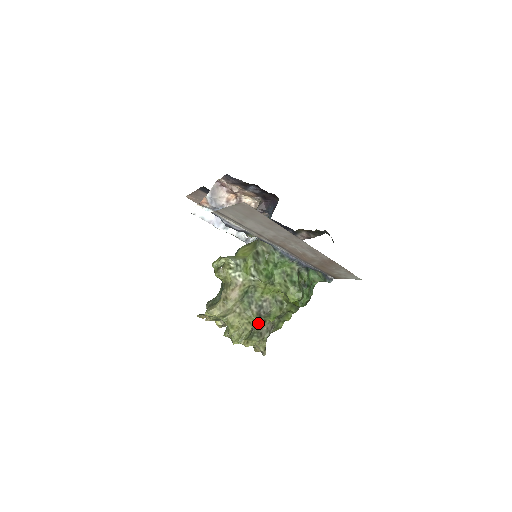
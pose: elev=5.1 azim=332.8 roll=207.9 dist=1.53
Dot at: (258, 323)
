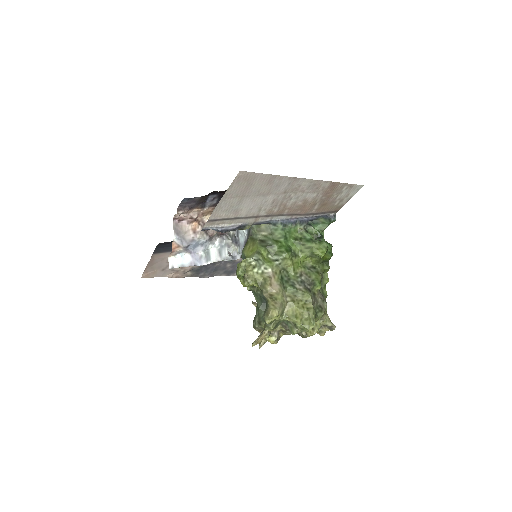
Dot at: (312, 298)
